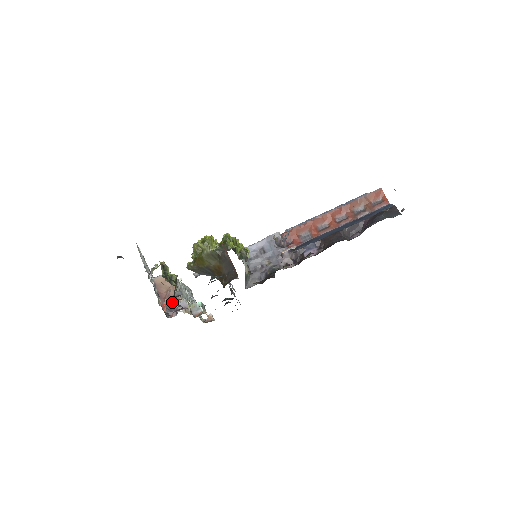
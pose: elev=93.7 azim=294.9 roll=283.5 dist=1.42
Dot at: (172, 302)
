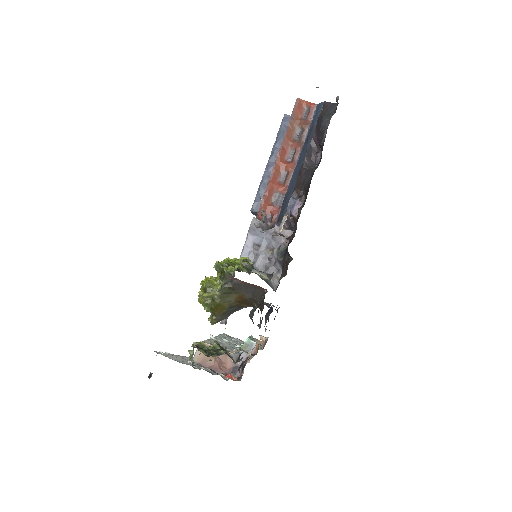
Dot at: (229, 364)
